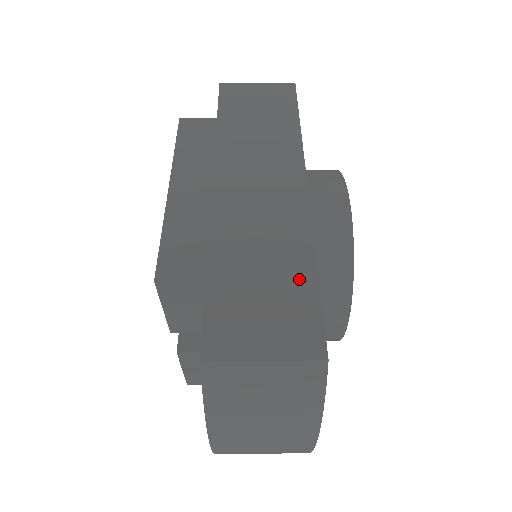
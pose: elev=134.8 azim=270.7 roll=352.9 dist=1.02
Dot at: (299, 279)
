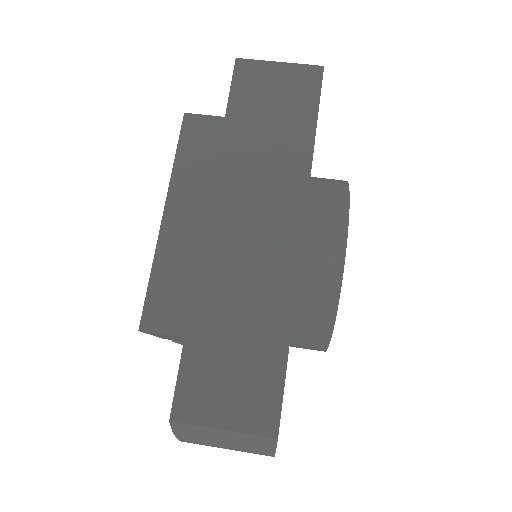
Dot at: (270, 349)
